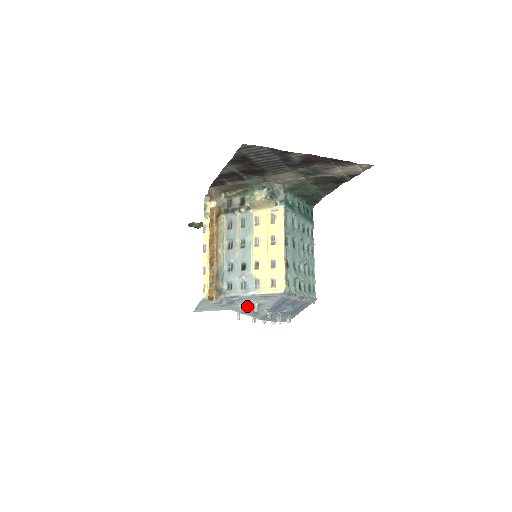
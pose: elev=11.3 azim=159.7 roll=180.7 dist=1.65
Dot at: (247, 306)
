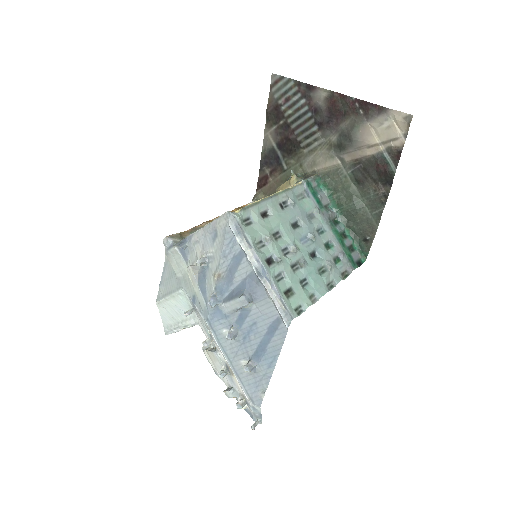
Dot at: (197, 267)
